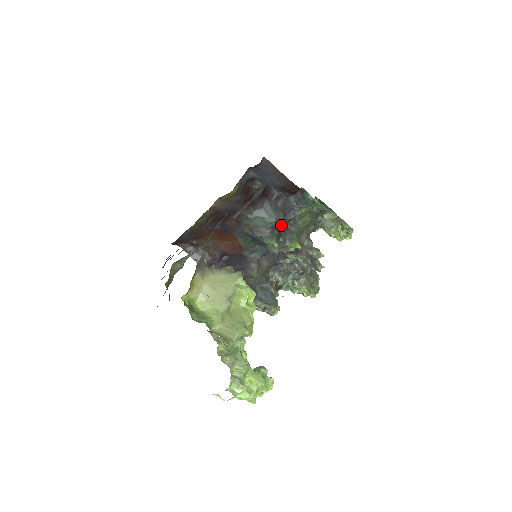
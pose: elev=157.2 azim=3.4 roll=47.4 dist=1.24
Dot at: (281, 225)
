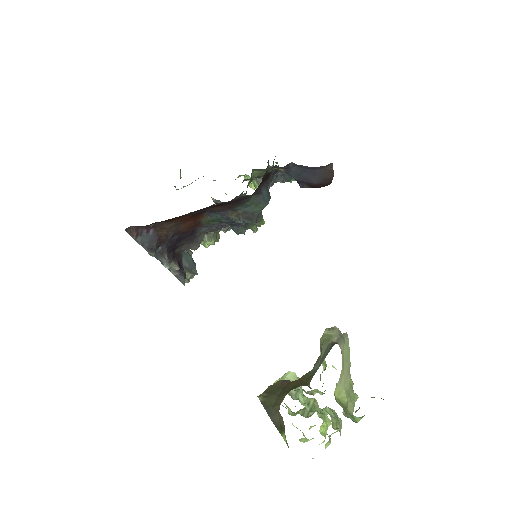
Dot at: occluded
